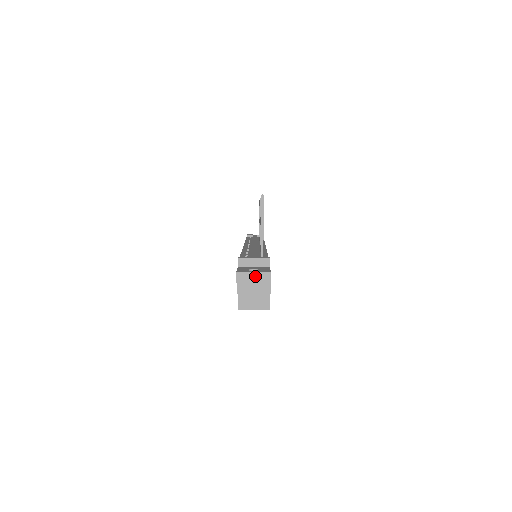
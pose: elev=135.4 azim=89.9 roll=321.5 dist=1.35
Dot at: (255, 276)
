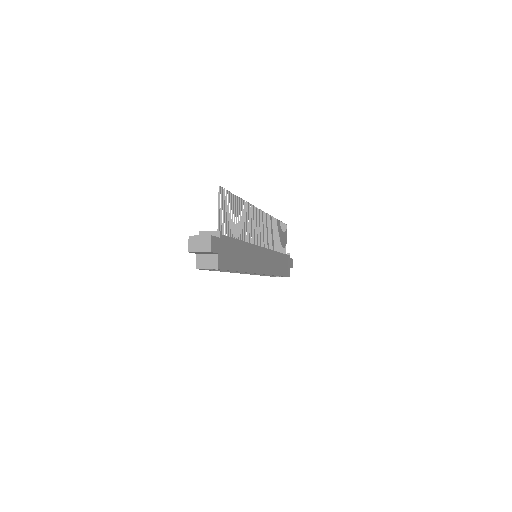
Dot at: (201, 239)
